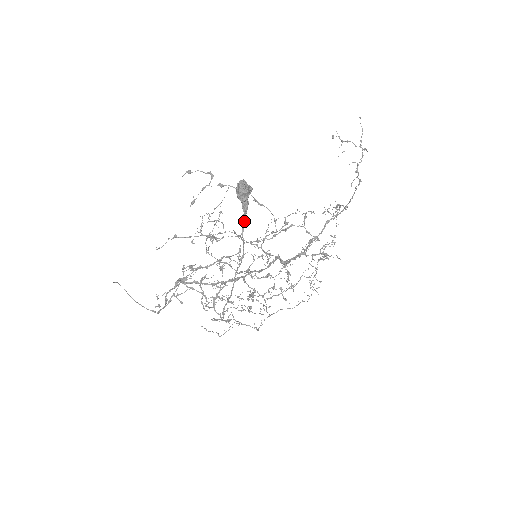
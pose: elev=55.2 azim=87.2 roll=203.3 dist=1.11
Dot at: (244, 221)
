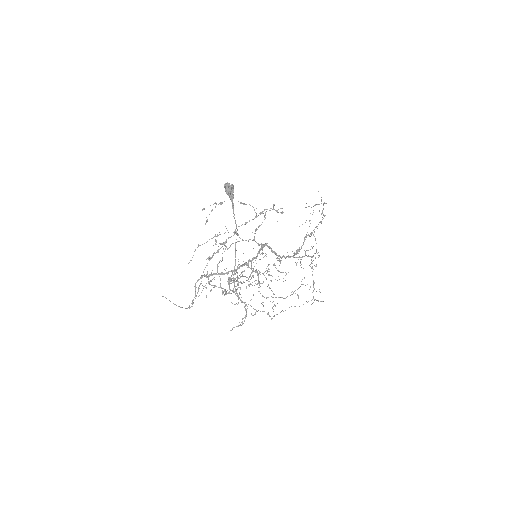
Dot at: (233, 208)
